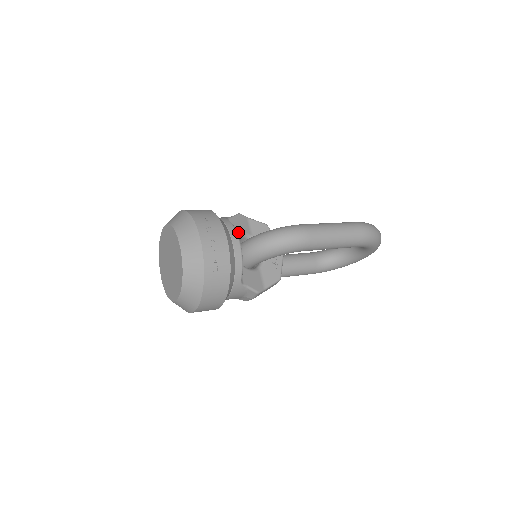
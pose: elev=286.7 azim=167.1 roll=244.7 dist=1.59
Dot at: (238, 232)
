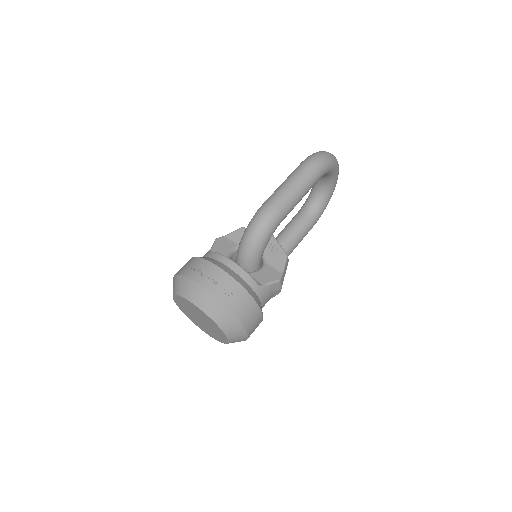
Dot at: (226, 253)
